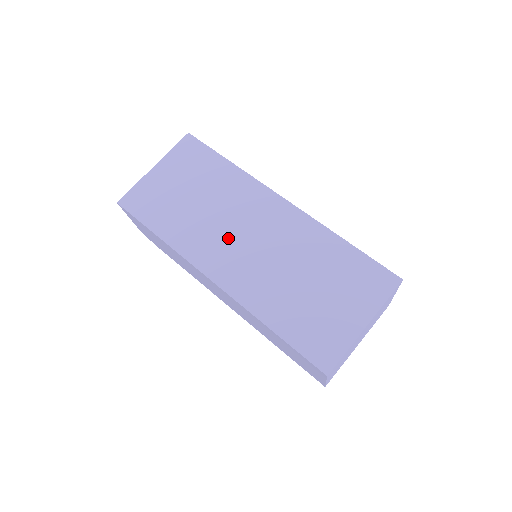
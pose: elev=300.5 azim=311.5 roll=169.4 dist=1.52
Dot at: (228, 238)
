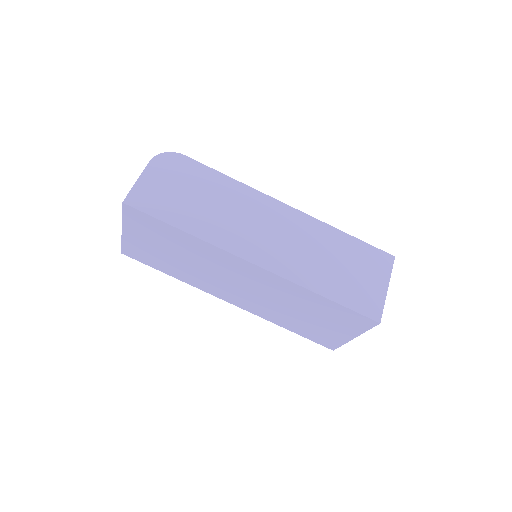
Dot at: (224, 284)
